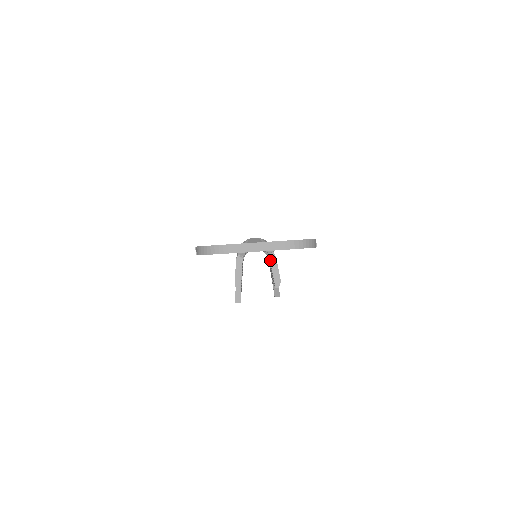
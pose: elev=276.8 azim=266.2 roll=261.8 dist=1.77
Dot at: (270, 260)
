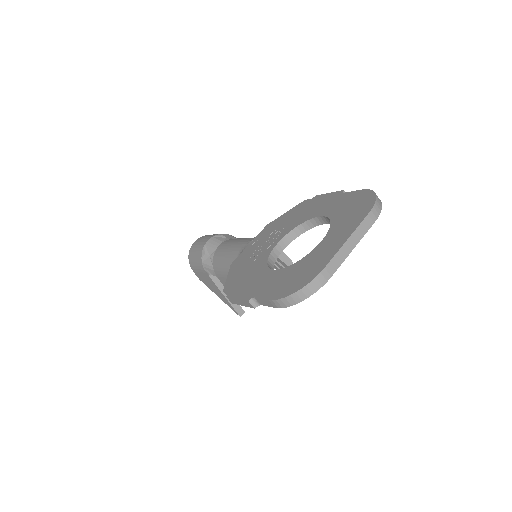
Dot at: occluded
